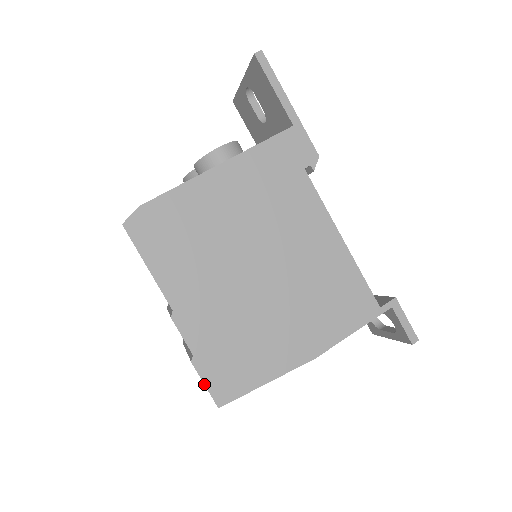
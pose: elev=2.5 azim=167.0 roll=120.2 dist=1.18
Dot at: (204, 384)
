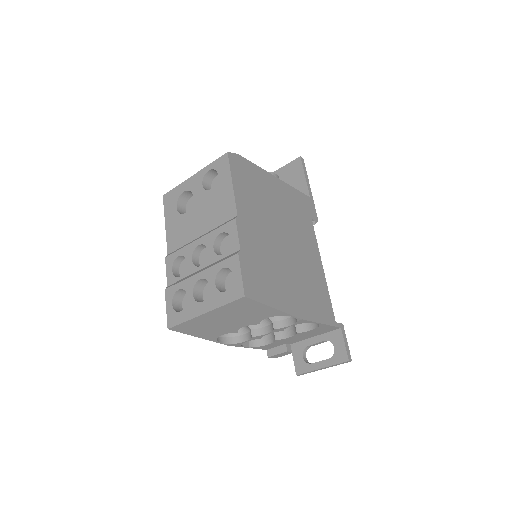
Dot at: (241, 273)
